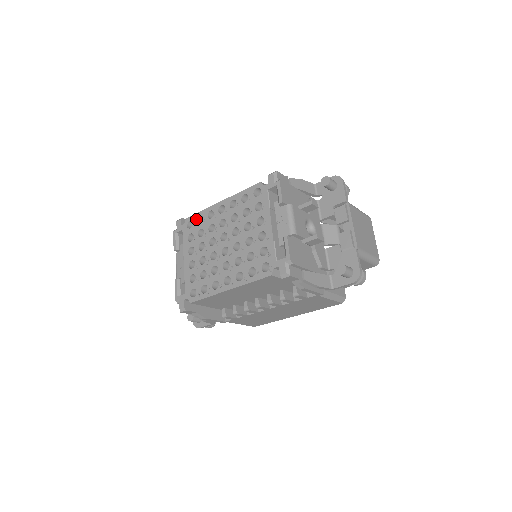
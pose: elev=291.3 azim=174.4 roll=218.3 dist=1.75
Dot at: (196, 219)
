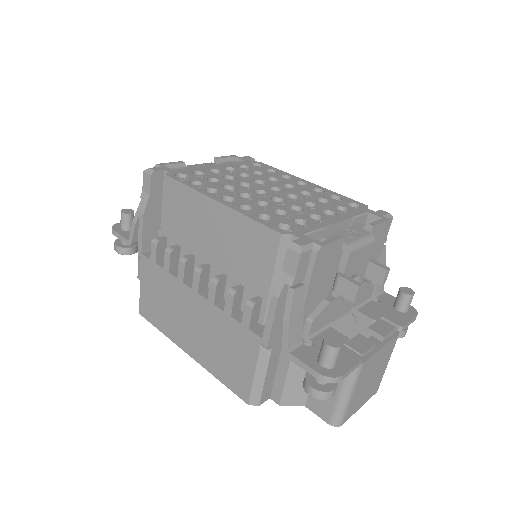
Dot at: (268, 168)
